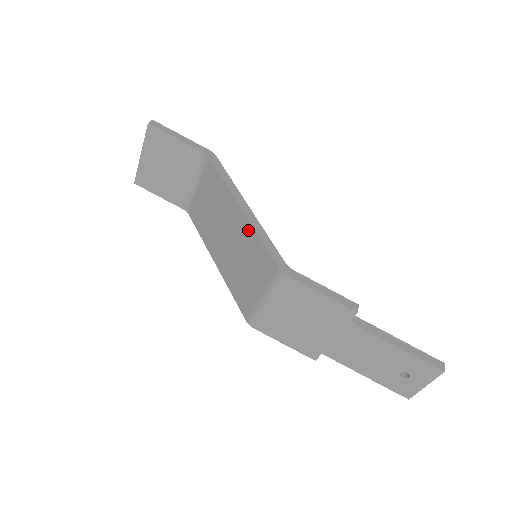
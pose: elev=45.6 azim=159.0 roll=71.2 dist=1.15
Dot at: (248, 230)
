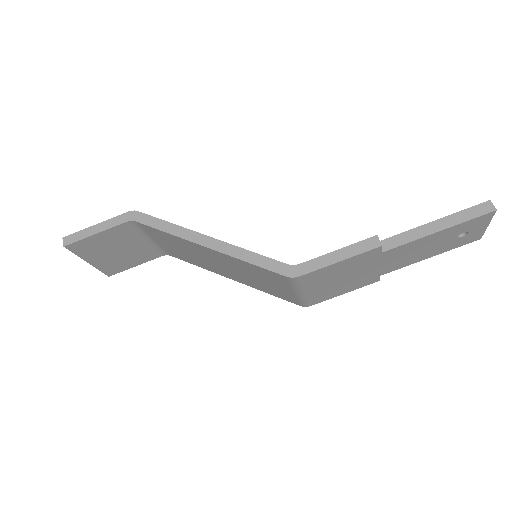
Dot at: (231, 259)
